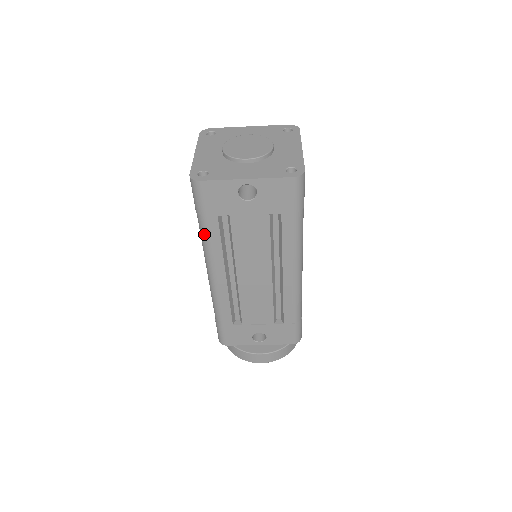
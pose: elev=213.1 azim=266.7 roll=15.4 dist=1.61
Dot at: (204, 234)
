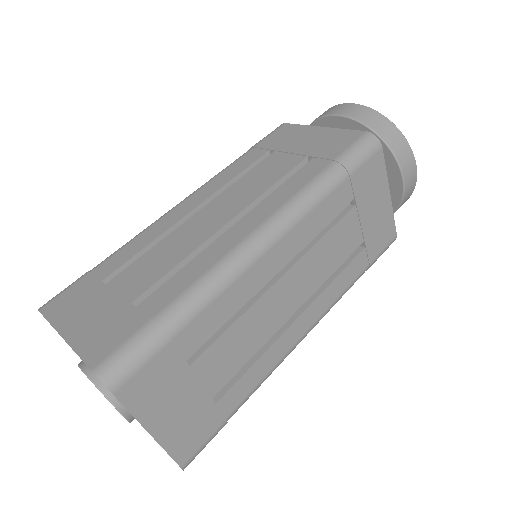
Dot at: occluded
